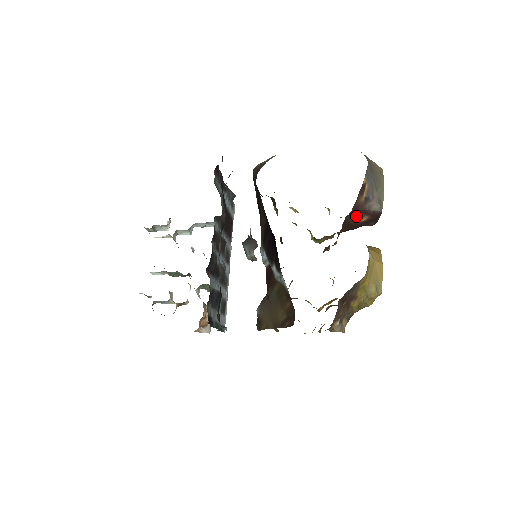
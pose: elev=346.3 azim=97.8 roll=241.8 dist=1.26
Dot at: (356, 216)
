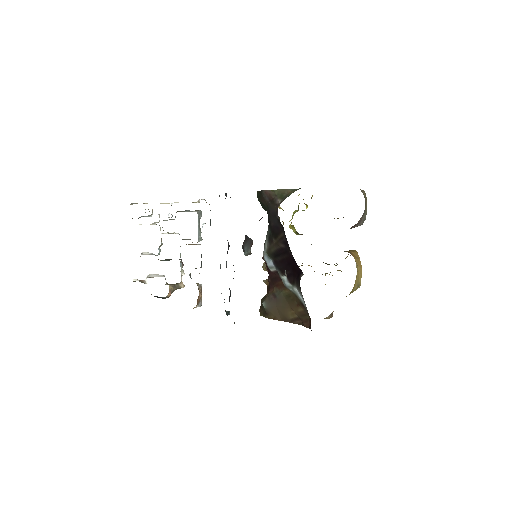
Dot at: occluded
